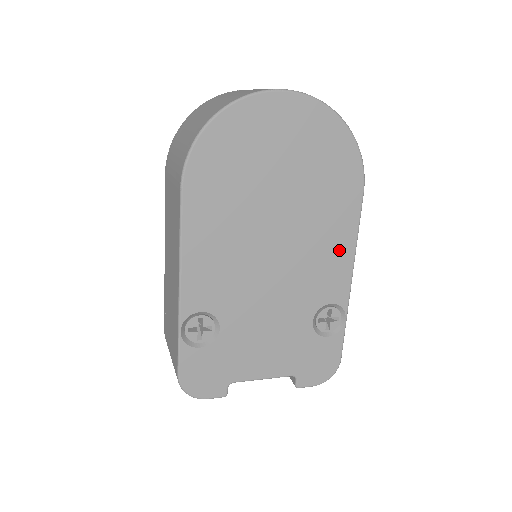
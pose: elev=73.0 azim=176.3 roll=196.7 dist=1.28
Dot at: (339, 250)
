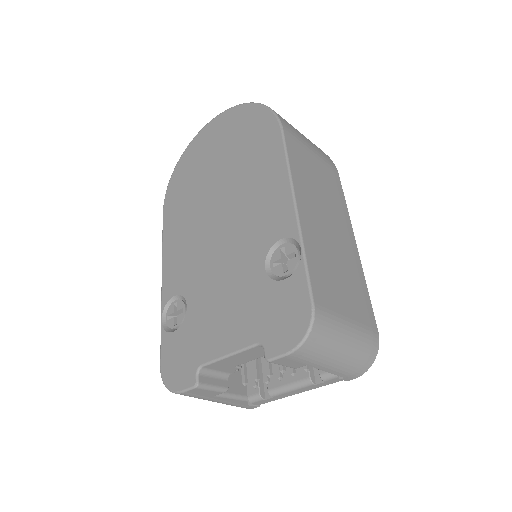
Dot at: (273, 186)
